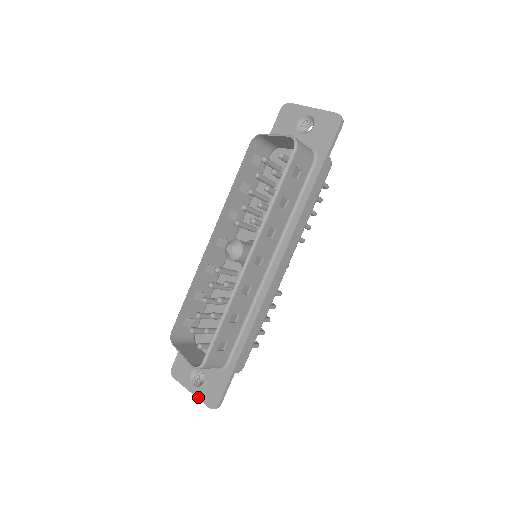
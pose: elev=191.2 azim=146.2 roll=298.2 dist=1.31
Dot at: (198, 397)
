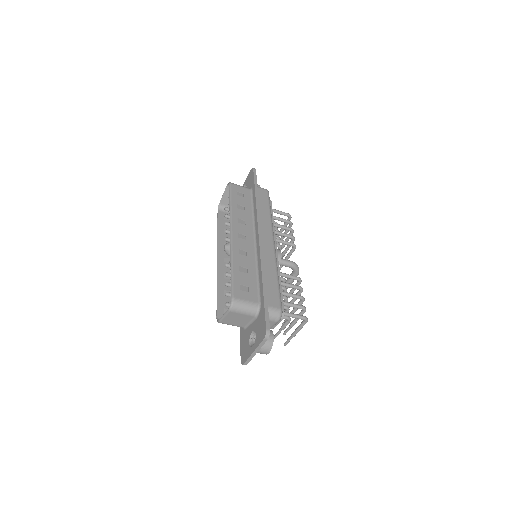
Dot at: (257, 346)
